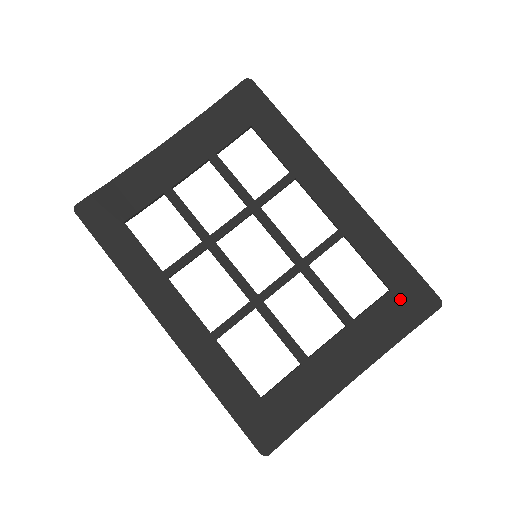
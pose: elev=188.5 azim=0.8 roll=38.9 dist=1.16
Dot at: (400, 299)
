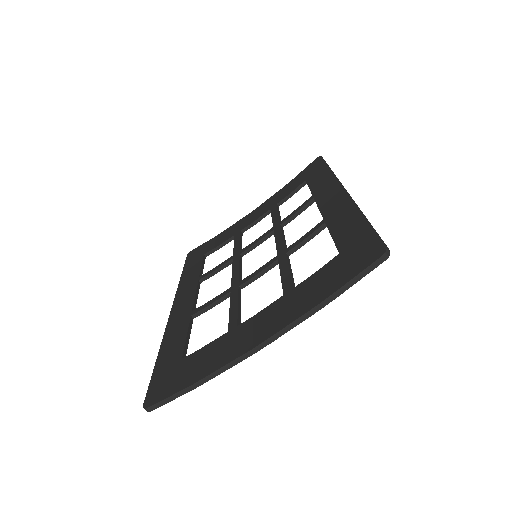
Dot at: (344, 259)
